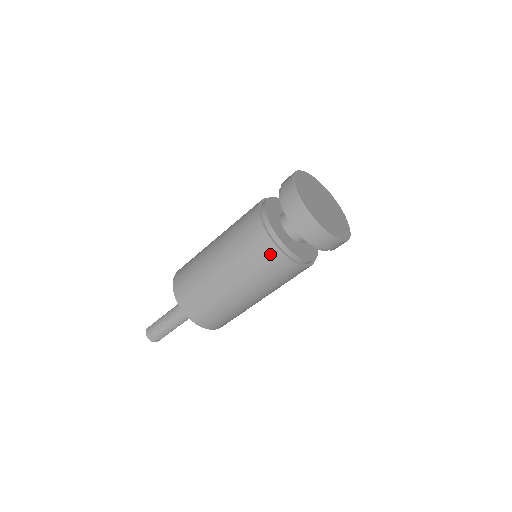
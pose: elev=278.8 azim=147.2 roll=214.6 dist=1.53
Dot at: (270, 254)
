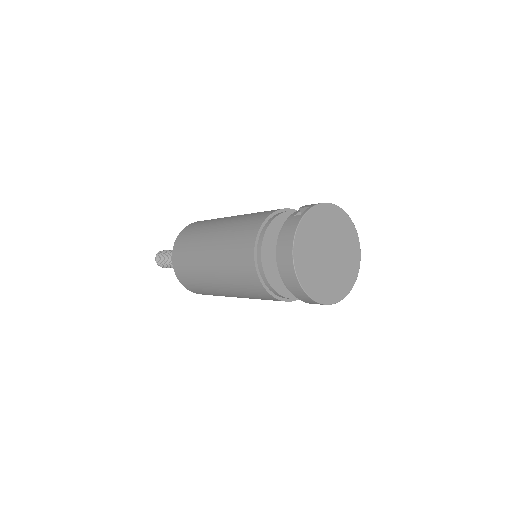
Dot at: (261, 293)
